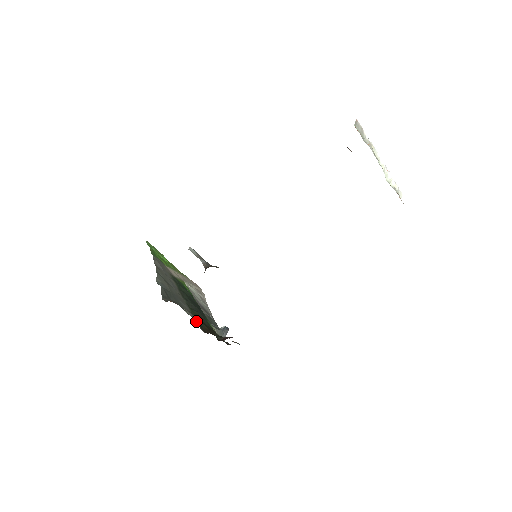
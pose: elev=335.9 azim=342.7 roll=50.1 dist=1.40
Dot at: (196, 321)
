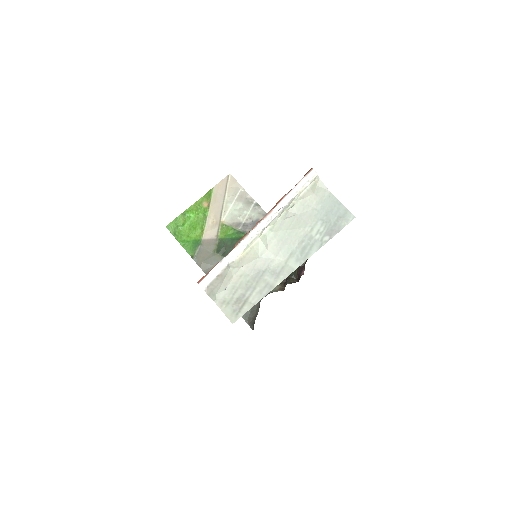
Dot at: occluded
